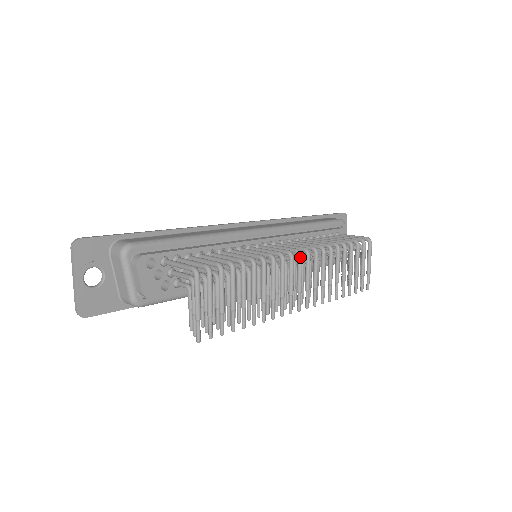
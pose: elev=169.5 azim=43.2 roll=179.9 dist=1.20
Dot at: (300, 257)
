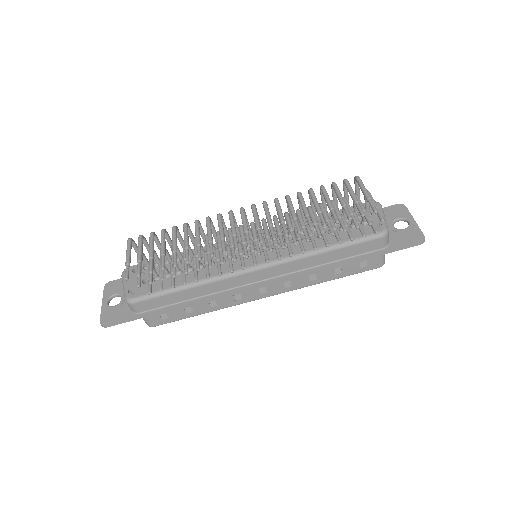
Dot at: (240, 210)
